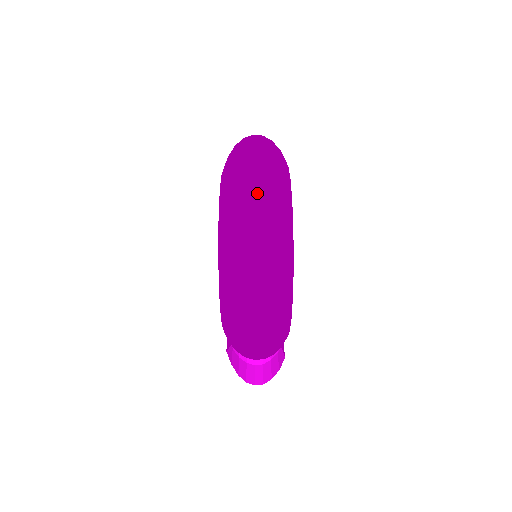
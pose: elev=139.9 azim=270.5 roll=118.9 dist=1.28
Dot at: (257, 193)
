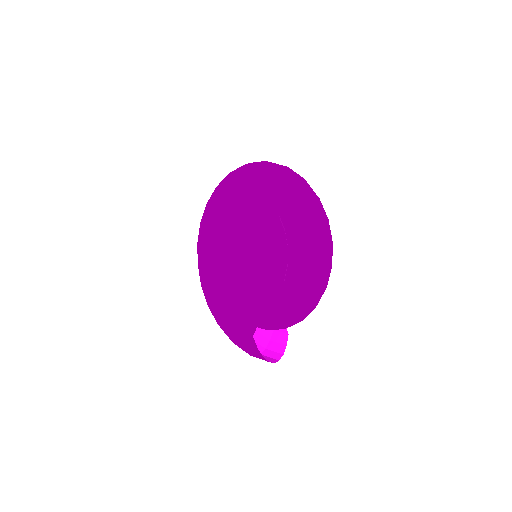
Dot at: (306, 186)
